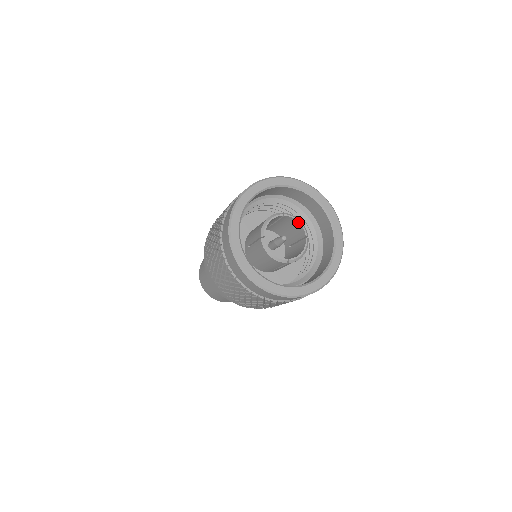
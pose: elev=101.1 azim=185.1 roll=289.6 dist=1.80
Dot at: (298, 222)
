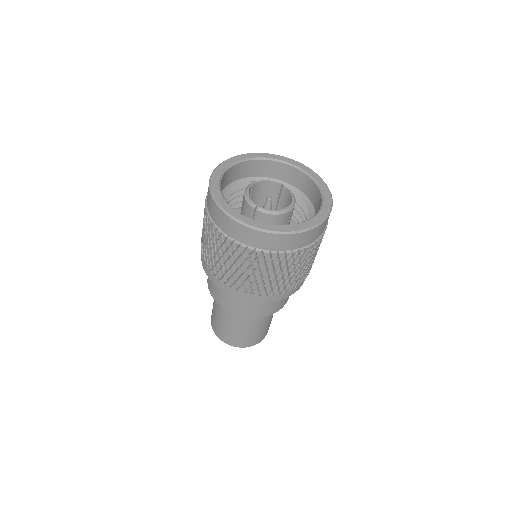
Dot at: (266, 182)
